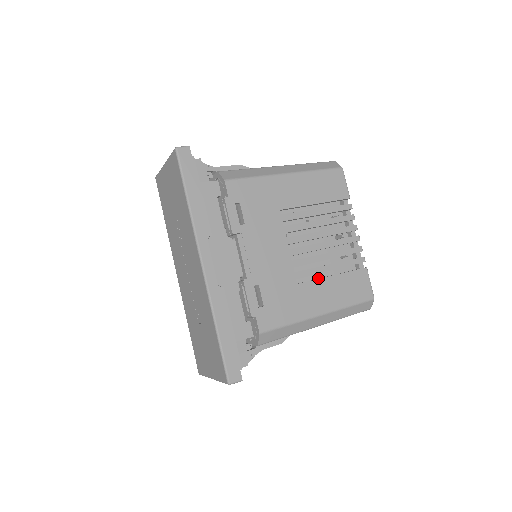
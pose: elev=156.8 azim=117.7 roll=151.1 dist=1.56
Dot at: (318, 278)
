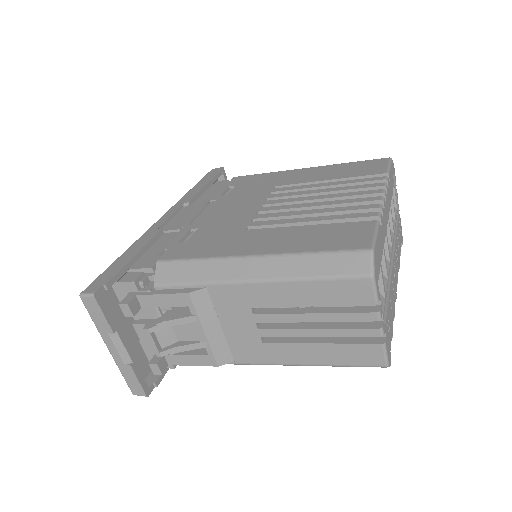
Dot at: occluded
